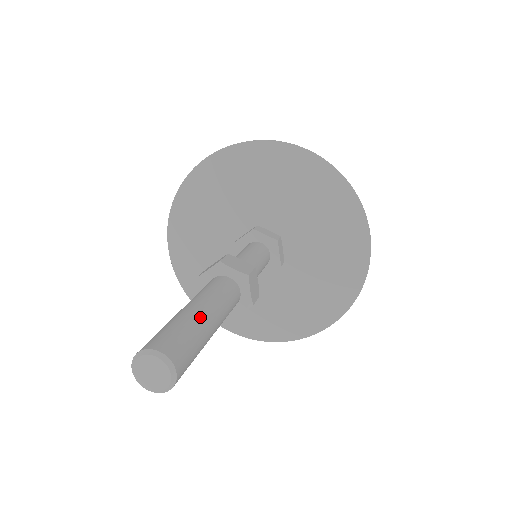
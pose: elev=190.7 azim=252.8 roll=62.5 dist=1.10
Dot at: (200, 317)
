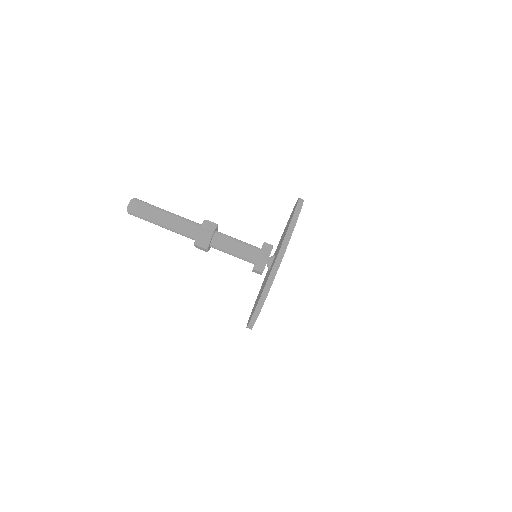
Dot at: (163, 209)
